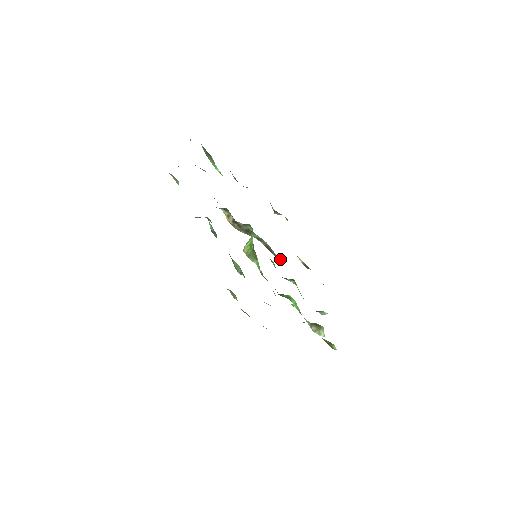
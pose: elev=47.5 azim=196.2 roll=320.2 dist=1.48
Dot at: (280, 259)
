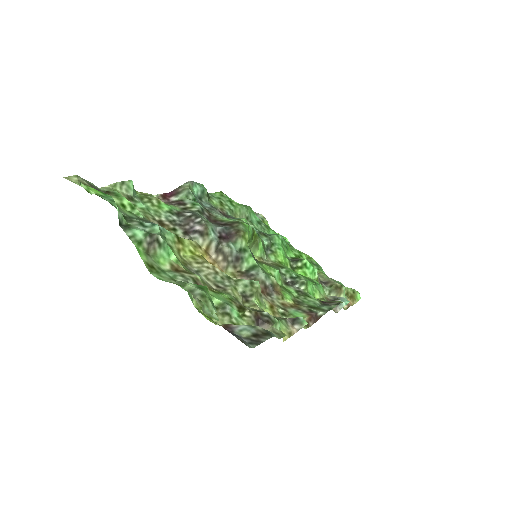
Dot at: (281, 297)
